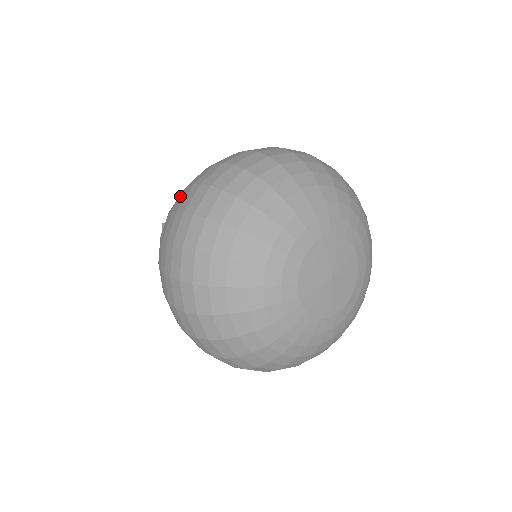
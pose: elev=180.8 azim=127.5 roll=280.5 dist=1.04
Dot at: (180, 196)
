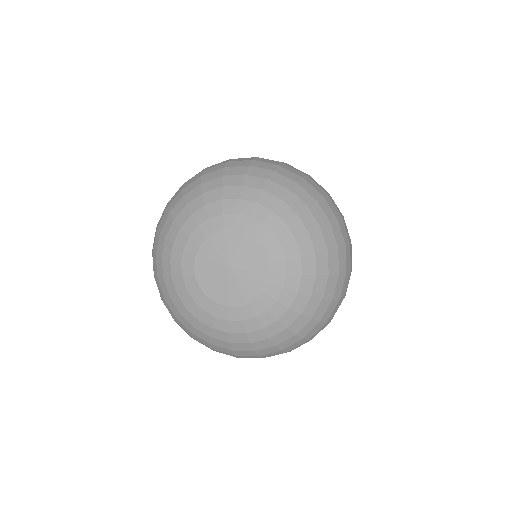
Dot at: occluded
